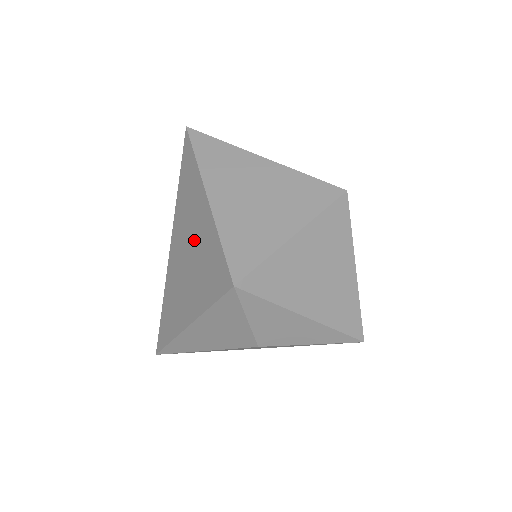
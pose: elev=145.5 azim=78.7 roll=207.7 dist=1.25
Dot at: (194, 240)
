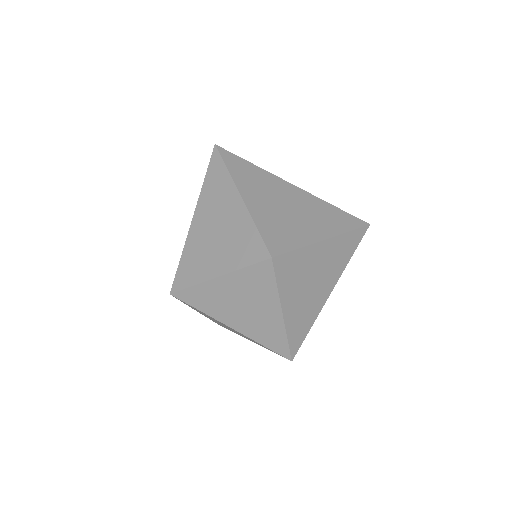
Dot at: occluded
